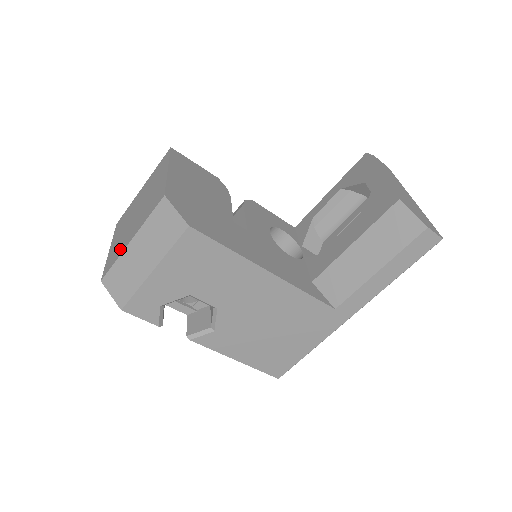
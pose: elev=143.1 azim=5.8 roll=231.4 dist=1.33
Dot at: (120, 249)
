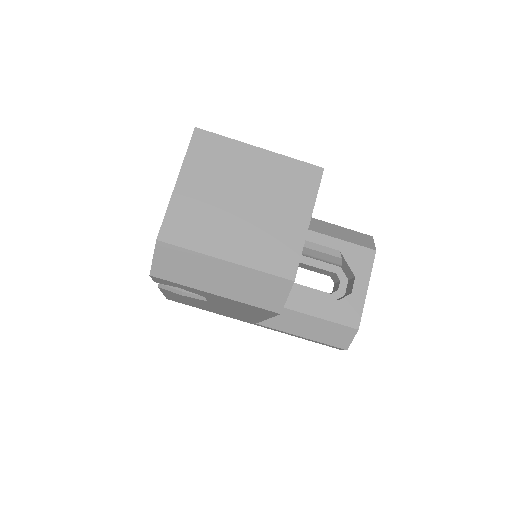
Dot at: (204, 238)
